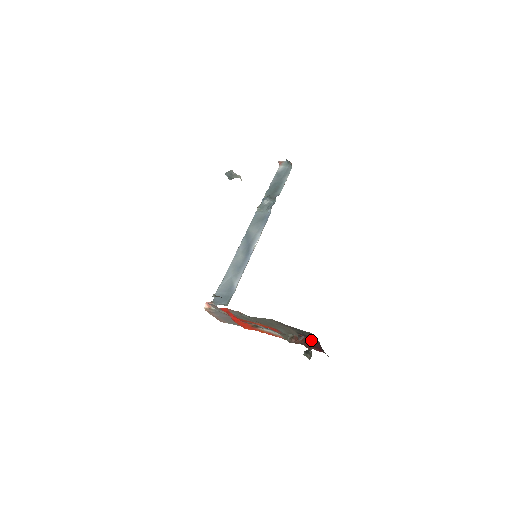
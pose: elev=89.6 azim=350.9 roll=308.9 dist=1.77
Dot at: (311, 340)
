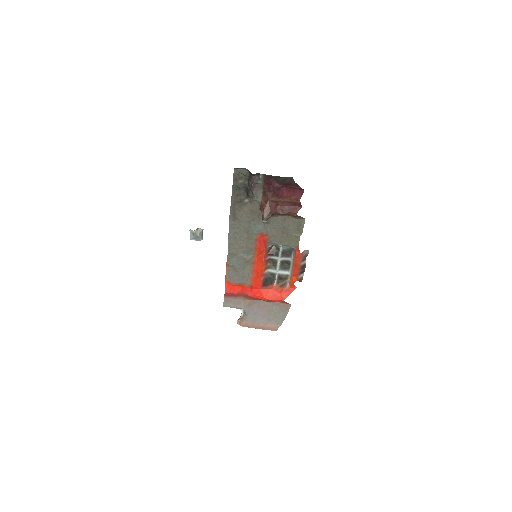
Dot at: (264, 188)
